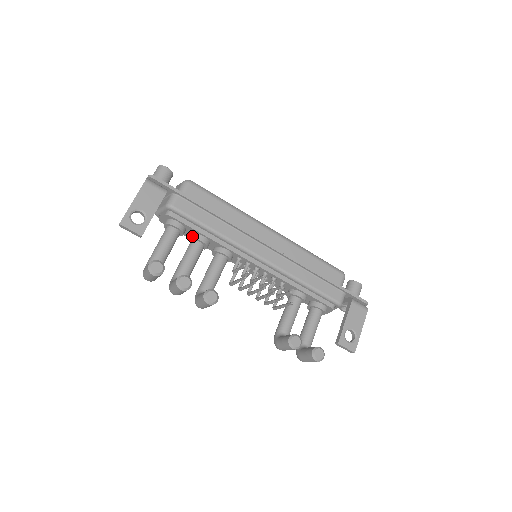
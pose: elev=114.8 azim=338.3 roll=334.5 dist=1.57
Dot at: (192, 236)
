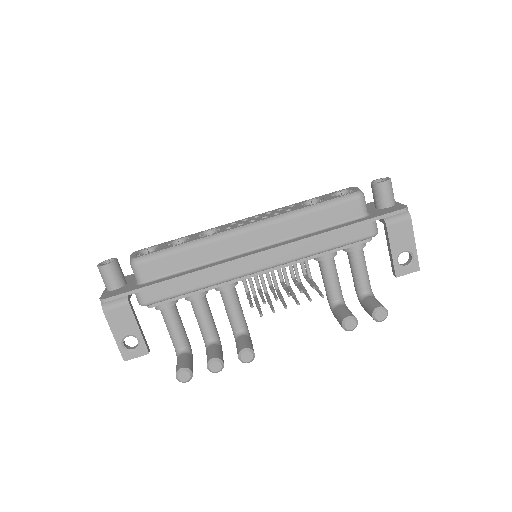
Dot at: (186, 299)
